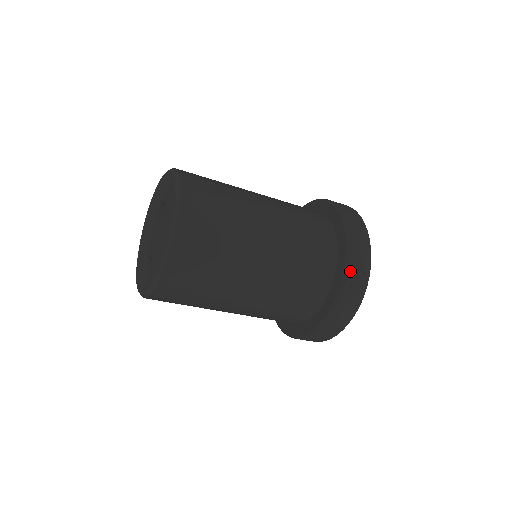
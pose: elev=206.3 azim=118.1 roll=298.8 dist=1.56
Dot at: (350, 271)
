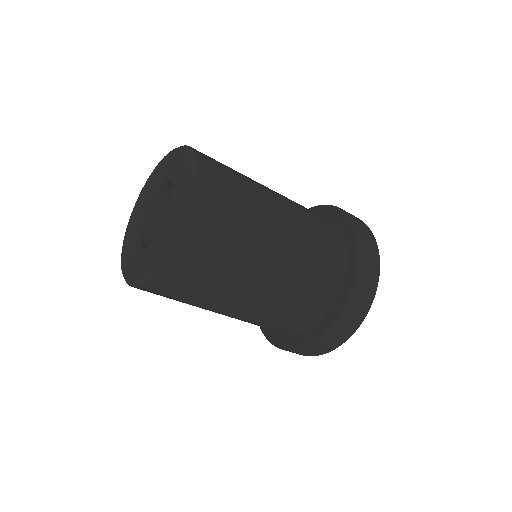
Dot at: (363, 246)
